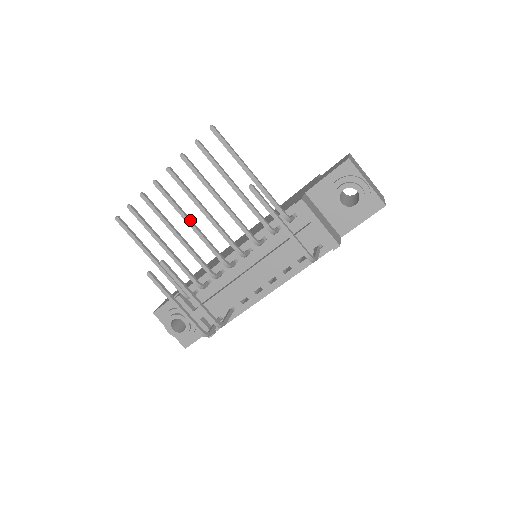
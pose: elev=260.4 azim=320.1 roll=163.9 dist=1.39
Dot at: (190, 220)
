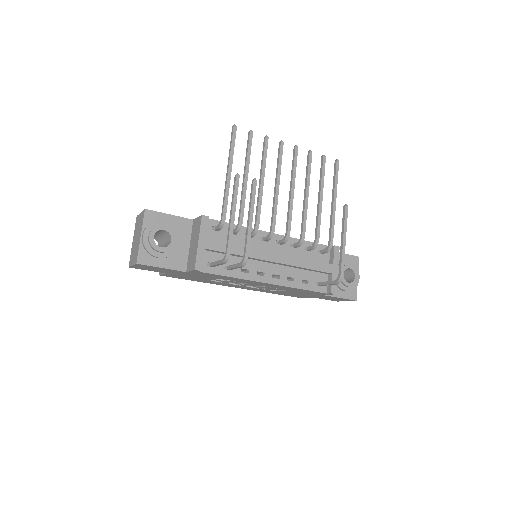
Dot at: (279, 184)
